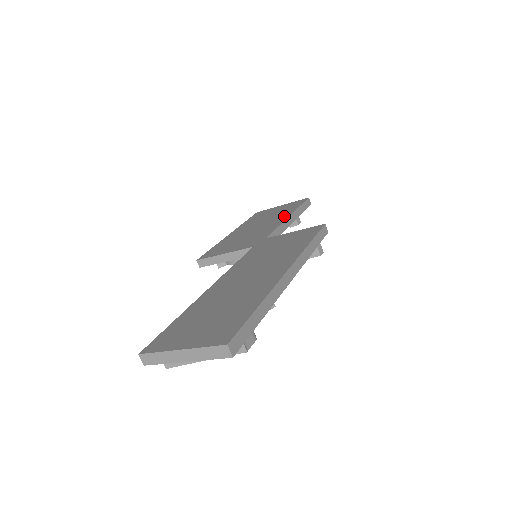
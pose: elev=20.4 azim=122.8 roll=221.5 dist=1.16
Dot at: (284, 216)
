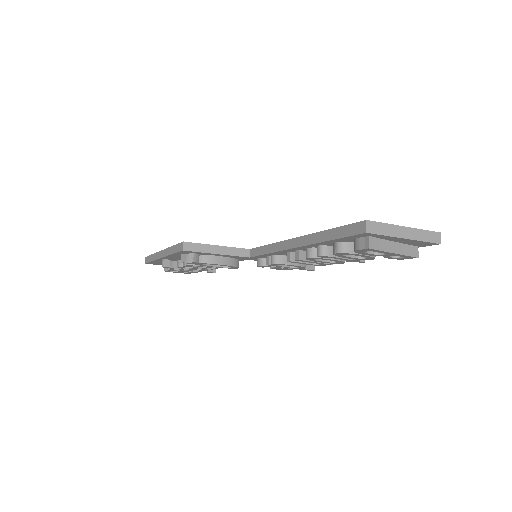
Dot at: occluded
